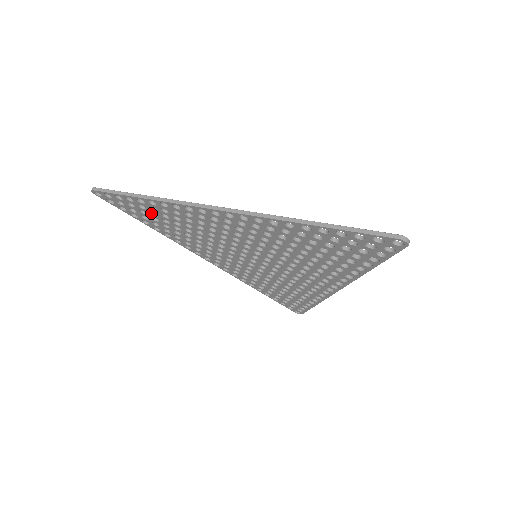
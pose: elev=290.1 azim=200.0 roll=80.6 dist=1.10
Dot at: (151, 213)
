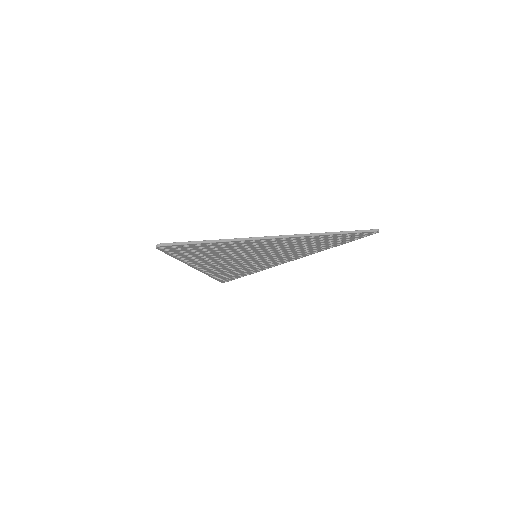
Dot at: (201, 250)
